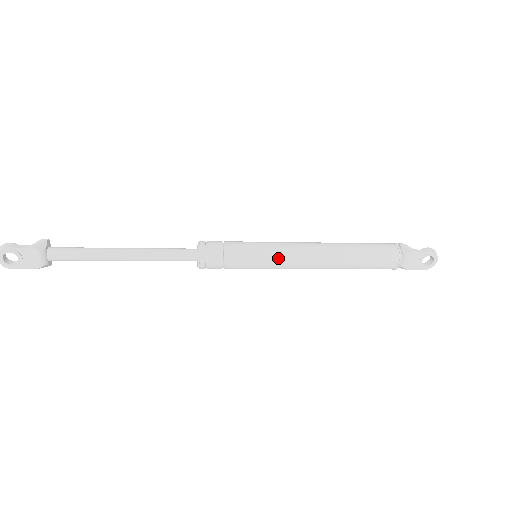
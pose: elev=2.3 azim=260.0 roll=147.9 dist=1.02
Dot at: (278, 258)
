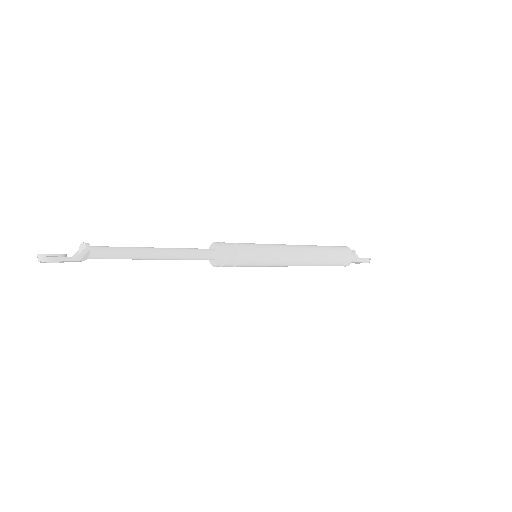
Dot at: (272, 266)
